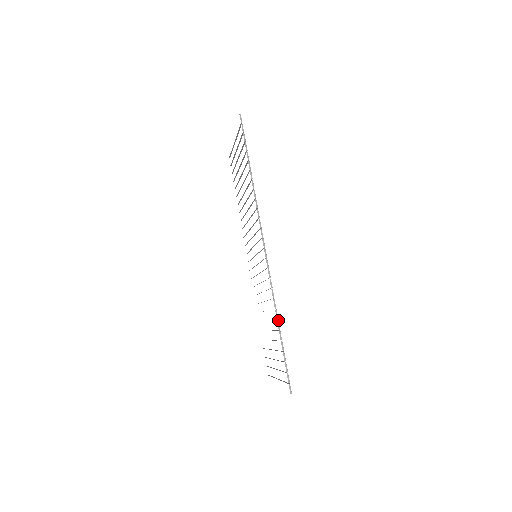
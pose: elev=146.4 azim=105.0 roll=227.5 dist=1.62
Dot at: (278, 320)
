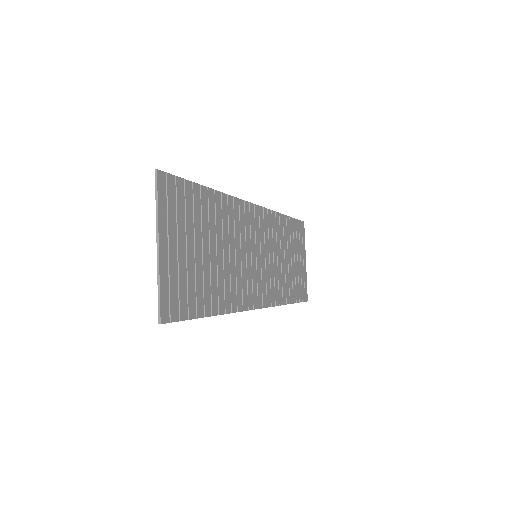
Dot at: (214, 190)
